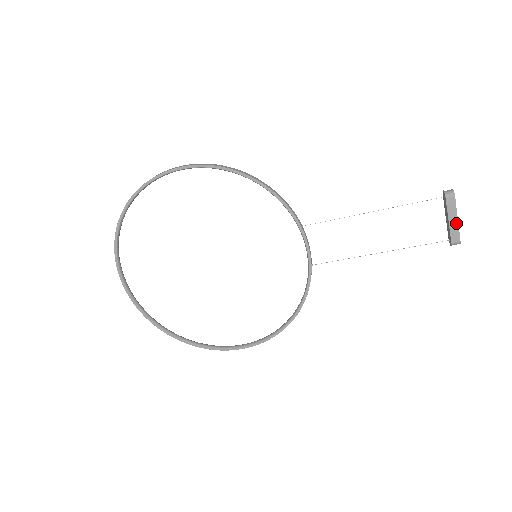
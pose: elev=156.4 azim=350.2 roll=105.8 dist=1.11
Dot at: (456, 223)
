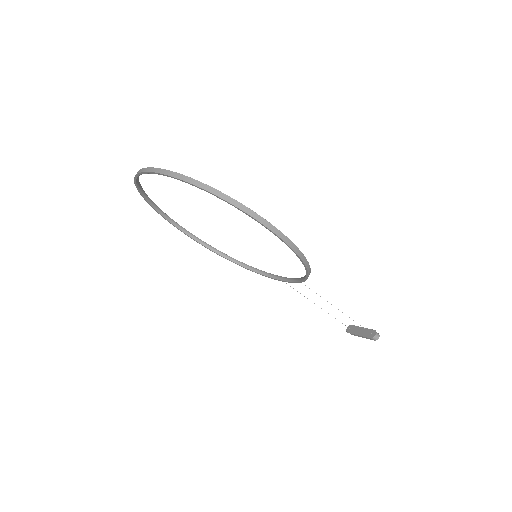
Dot at: (360, 336)
